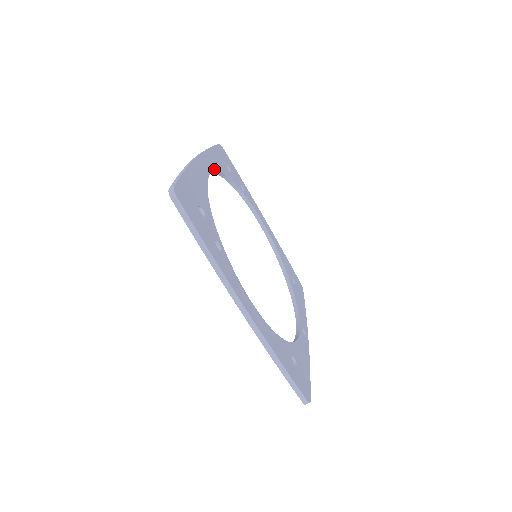
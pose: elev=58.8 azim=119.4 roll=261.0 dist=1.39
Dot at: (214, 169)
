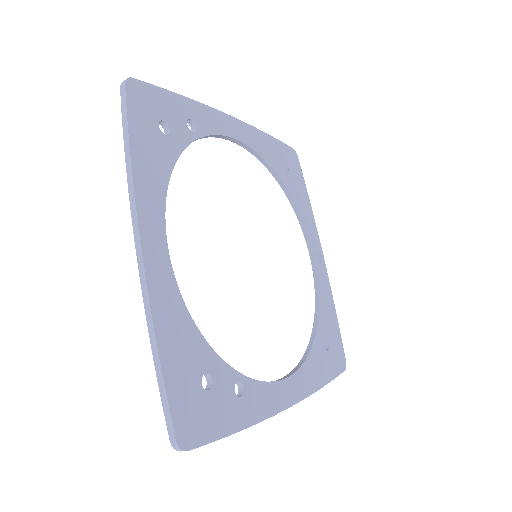
Dot at: (162, 212)
